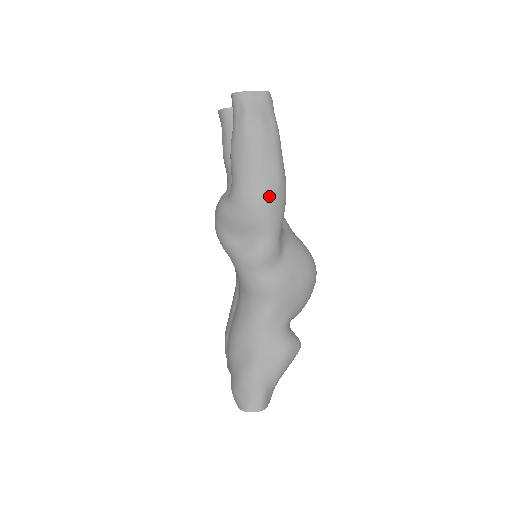
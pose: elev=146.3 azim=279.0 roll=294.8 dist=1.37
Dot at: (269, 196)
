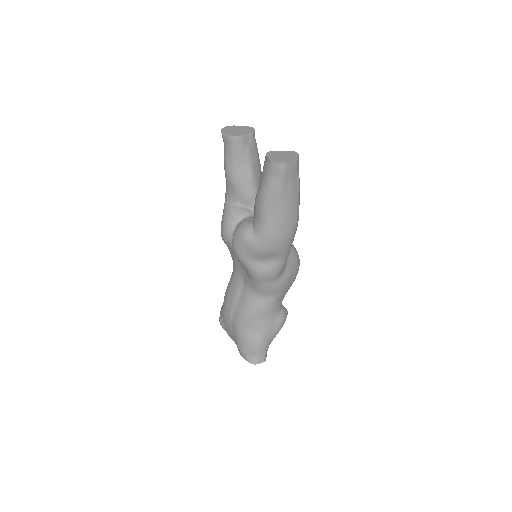
Dot at: (290, 234)
